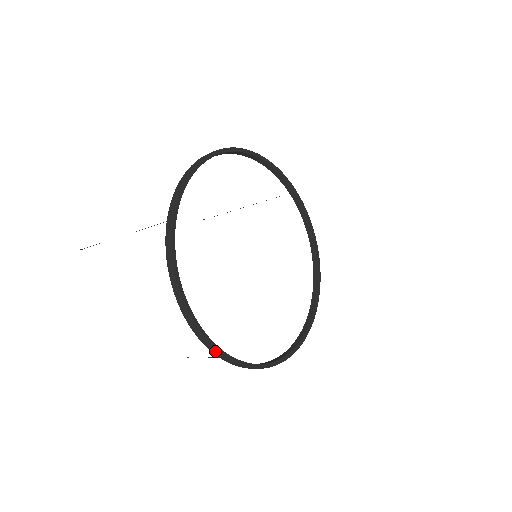
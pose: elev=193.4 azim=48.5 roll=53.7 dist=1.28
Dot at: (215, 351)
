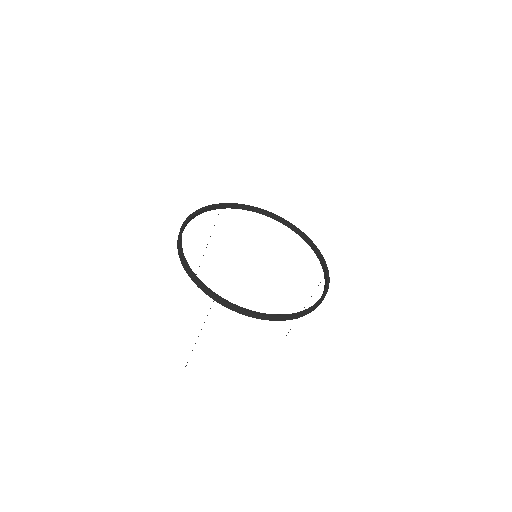
Dot at: (178, 241)
